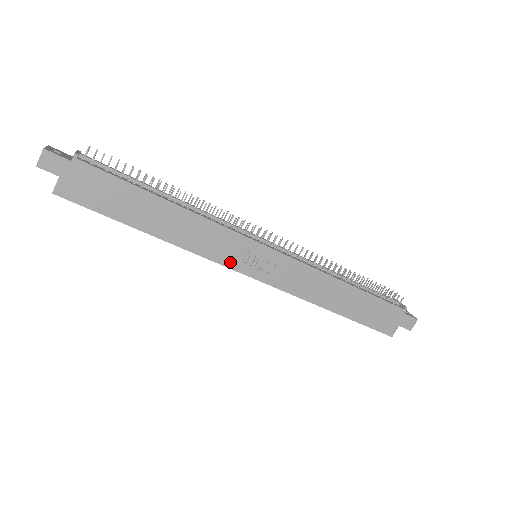
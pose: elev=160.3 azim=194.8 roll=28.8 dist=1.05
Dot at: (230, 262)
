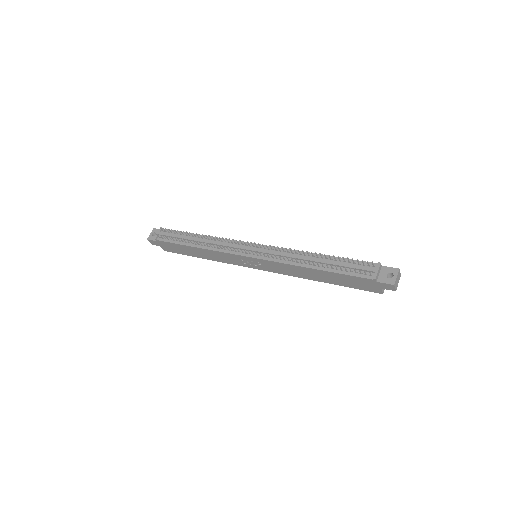
Dot at: (242, 264)
